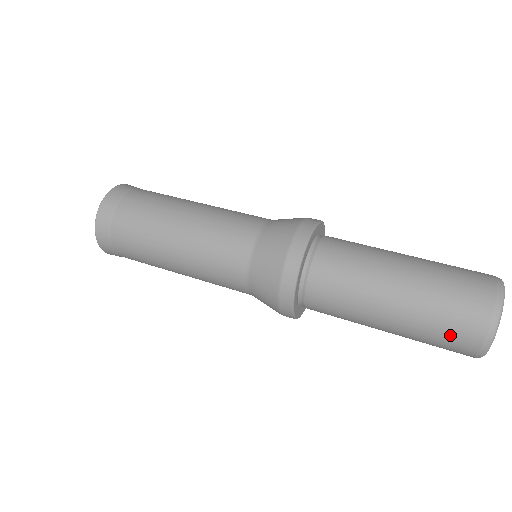
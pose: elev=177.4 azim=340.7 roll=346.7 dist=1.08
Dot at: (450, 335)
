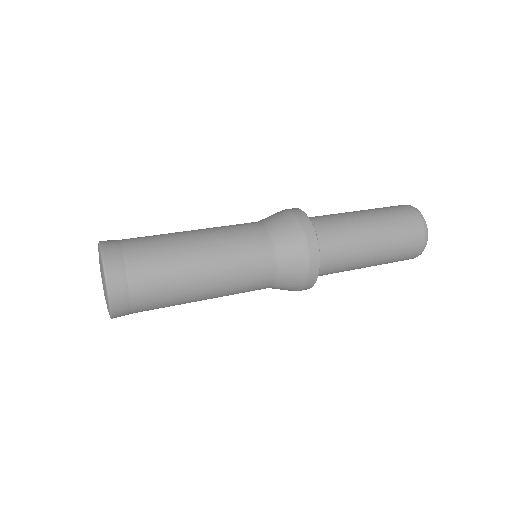
Dot at: (406, 254)
